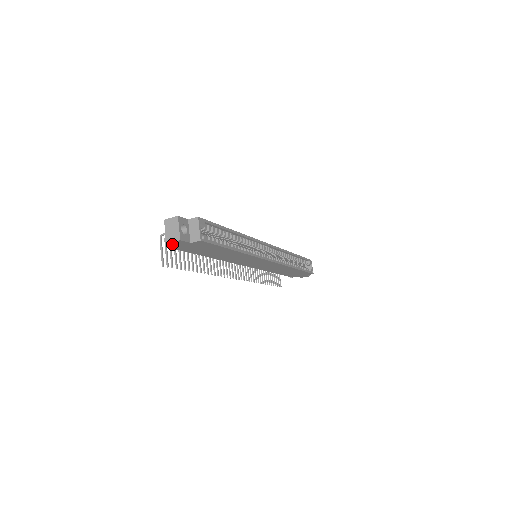
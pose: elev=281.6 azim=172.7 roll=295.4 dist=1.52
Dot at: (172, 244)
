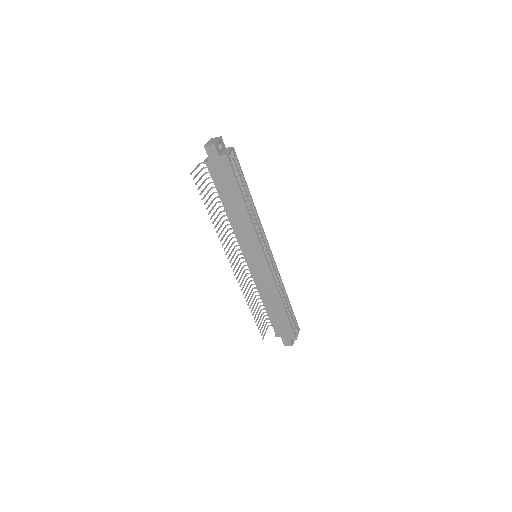
Dot at: (207, 150)
